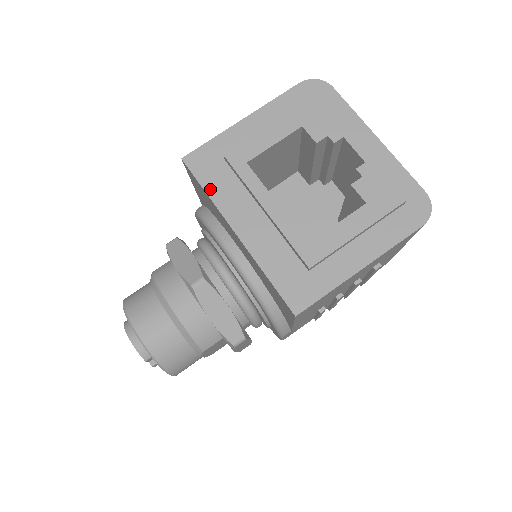
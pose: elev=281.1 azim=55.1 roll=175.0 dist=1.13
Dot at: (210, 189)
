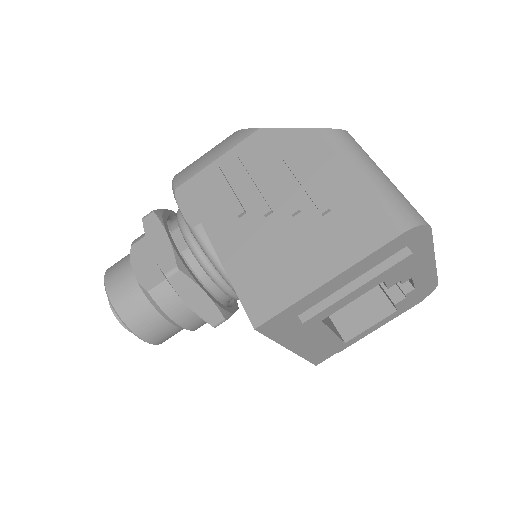
Dot at: (278, 338)
